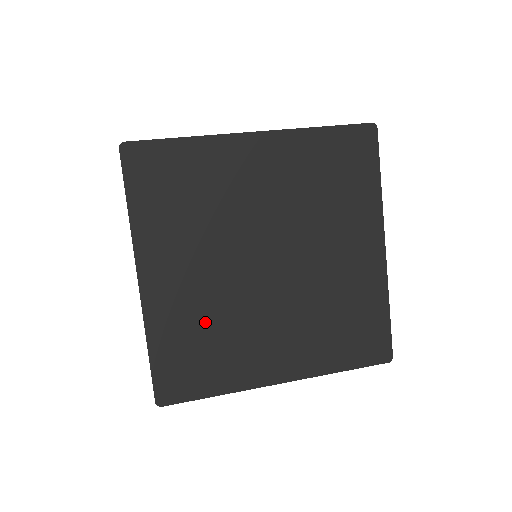
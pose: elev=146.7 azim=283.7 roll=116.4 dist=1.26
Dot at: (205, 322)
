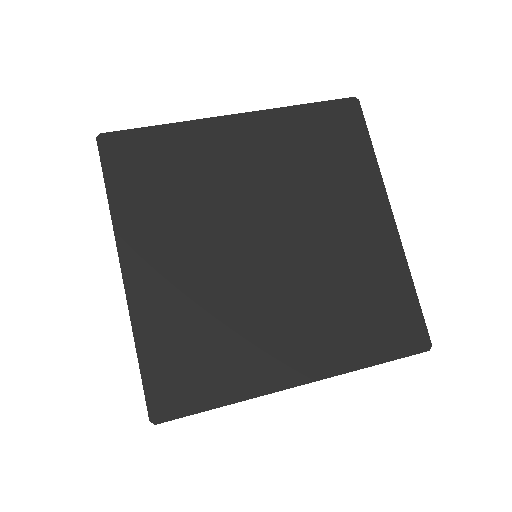
Dot at: (201, 315)
